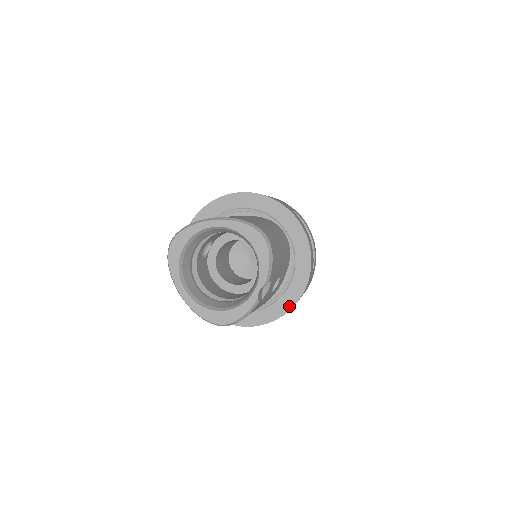
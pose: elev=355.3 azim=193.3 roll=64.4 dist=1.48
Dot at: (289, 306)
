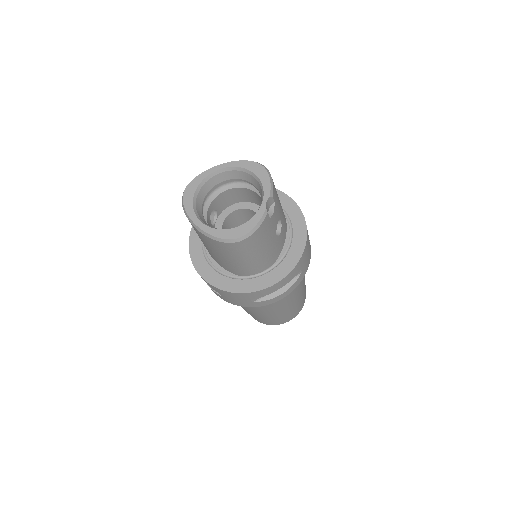
Dot at: (295, 261)
